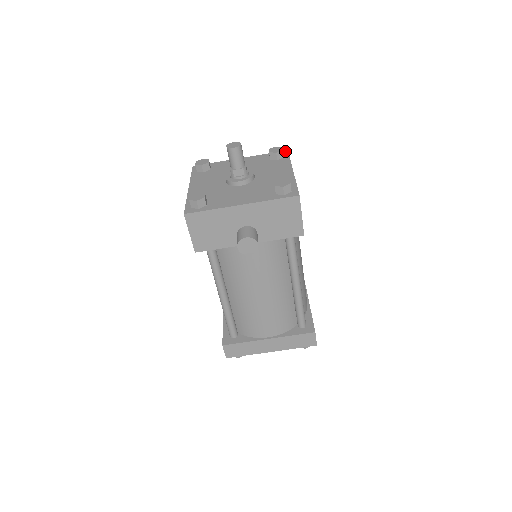
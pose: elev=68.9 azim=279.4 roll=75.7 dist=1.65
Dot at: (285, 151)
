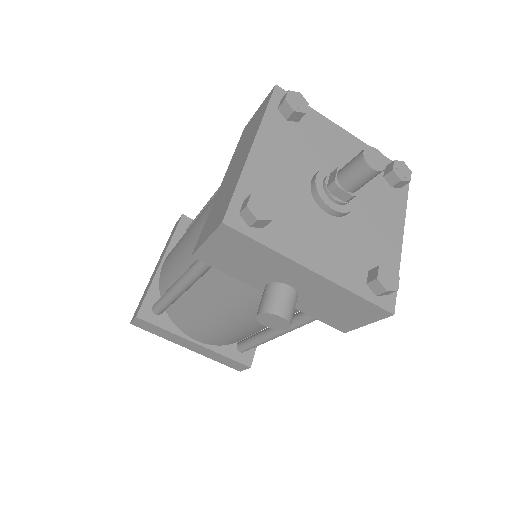
Dot at: occluded
